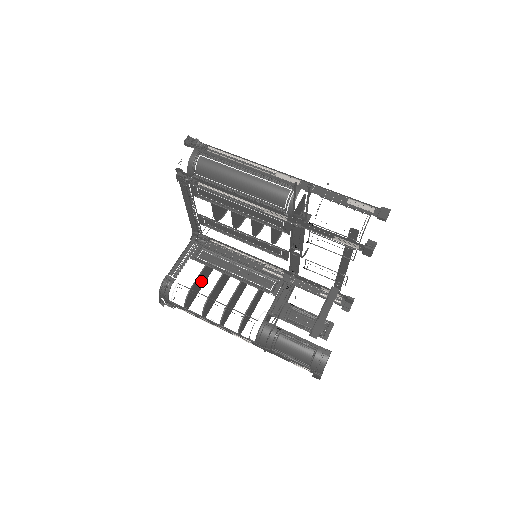
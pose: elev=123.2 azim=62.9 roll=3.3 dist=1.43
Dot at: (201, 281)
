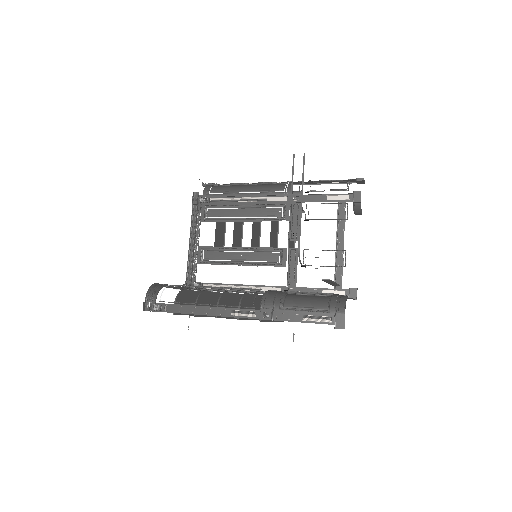
Dot at: (192, 304)
